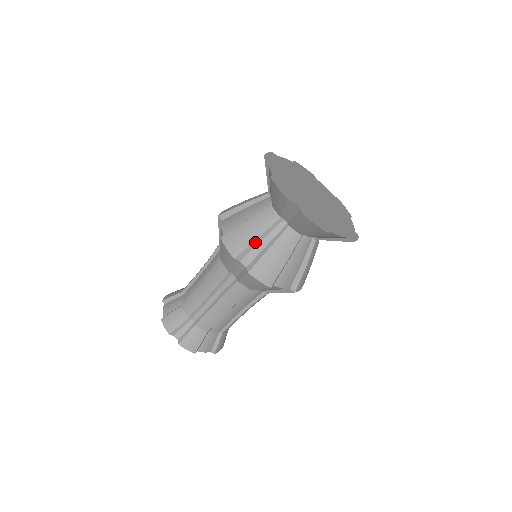
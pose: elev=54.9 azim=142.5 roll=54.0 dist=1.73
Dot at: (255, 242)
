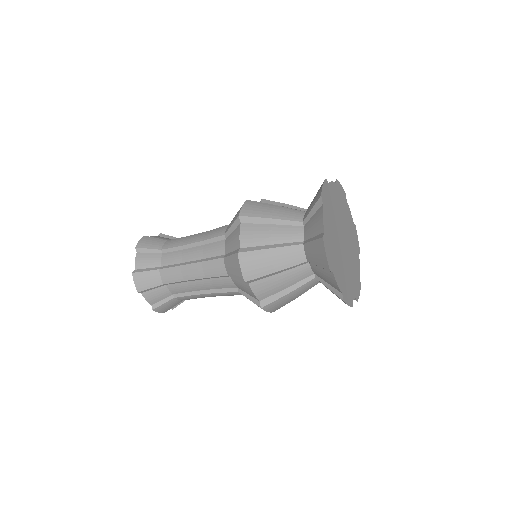
Dot at: occluded
